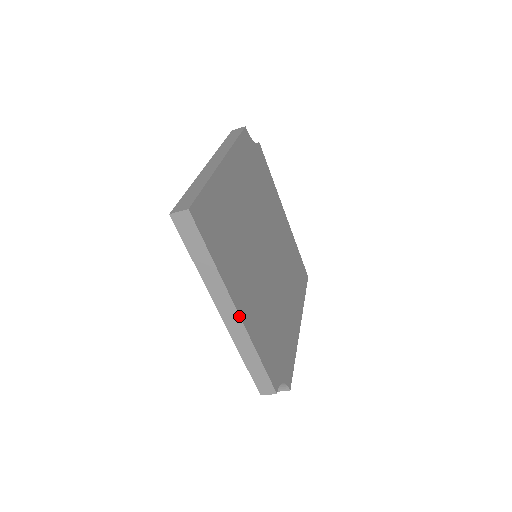
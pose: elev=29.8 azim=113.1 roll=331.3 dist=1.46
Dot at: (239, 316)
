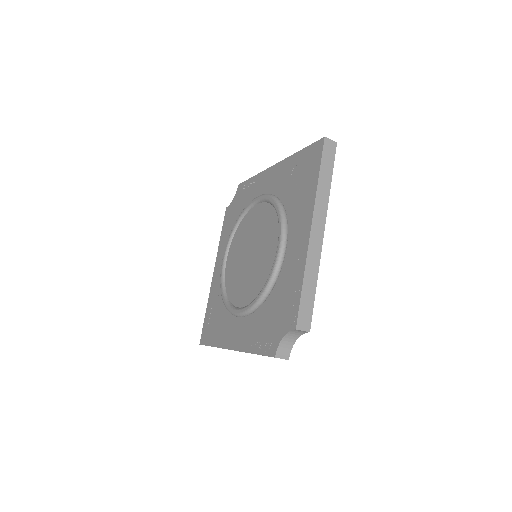
Dot at: (323, 236)
